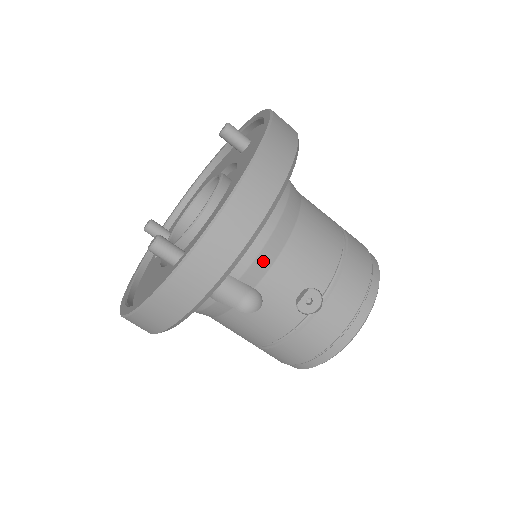
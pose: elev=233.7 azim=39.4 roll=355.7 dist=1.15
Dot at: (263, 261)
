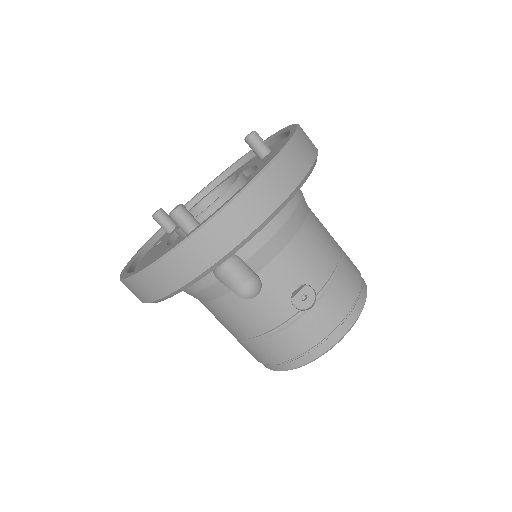
Dot at: (270, 249)
